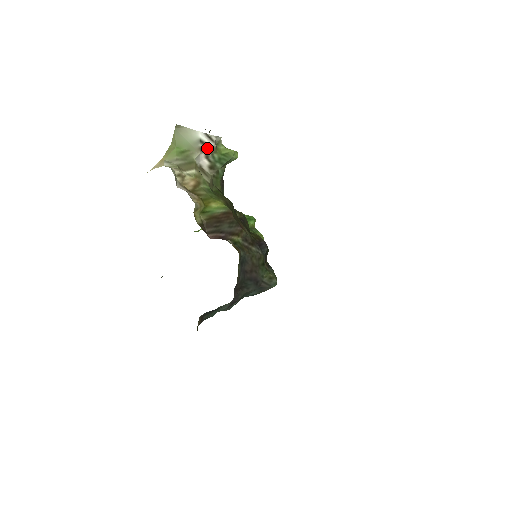
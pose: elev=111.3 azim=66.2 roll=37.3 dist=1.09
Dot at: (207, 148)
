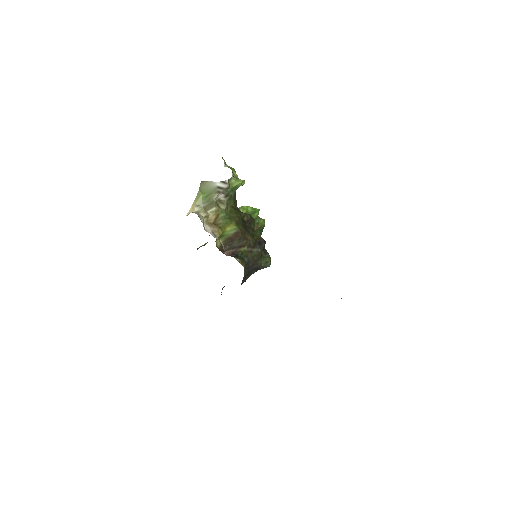
Dot at: (223, 190)
